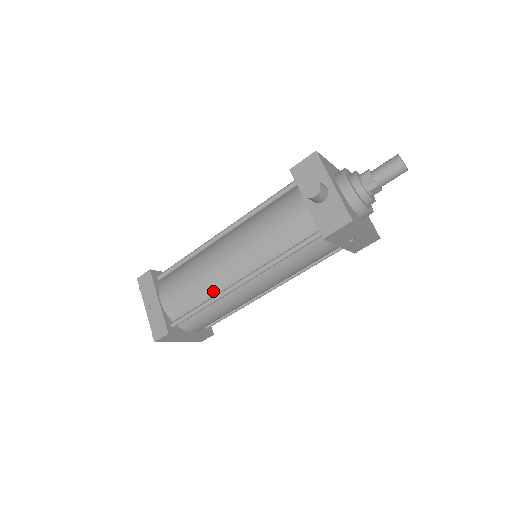
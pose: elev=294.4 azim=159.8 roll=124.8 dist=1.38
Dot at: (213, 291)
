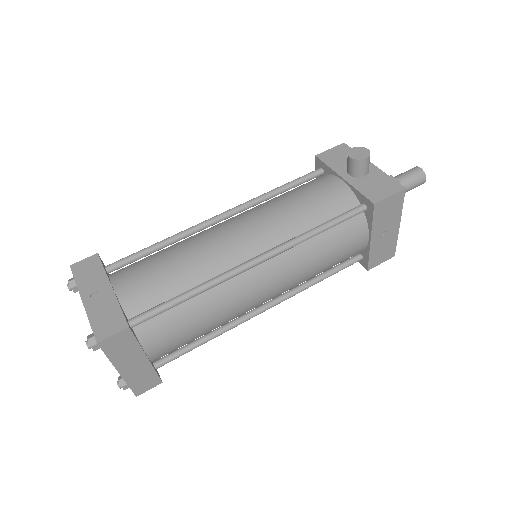
Dot at: (210, 273)
